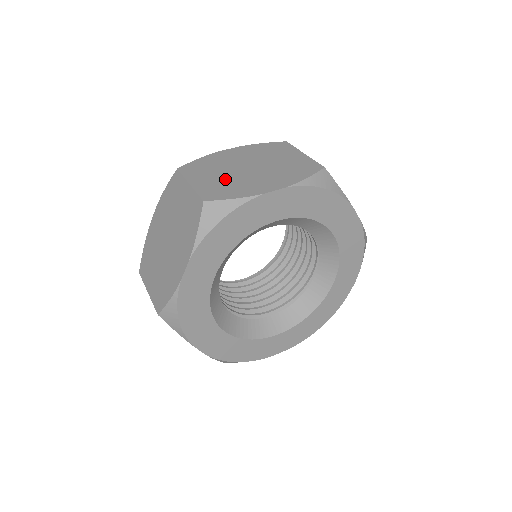
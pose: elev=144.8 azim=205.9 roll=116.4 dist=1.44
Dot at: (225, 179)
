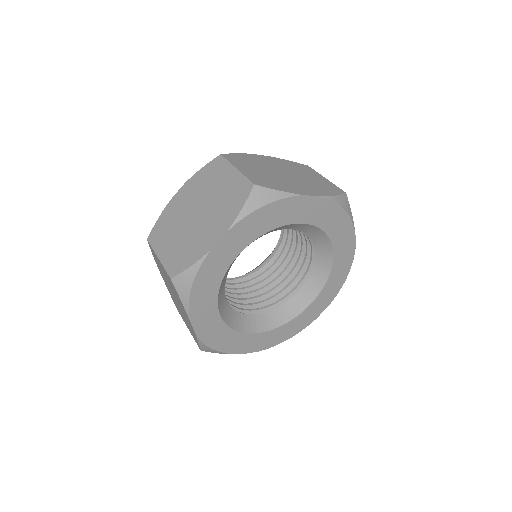
Dot at: (181, 240)
